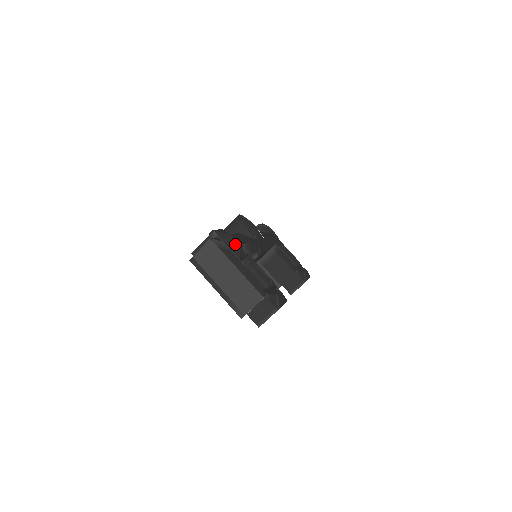
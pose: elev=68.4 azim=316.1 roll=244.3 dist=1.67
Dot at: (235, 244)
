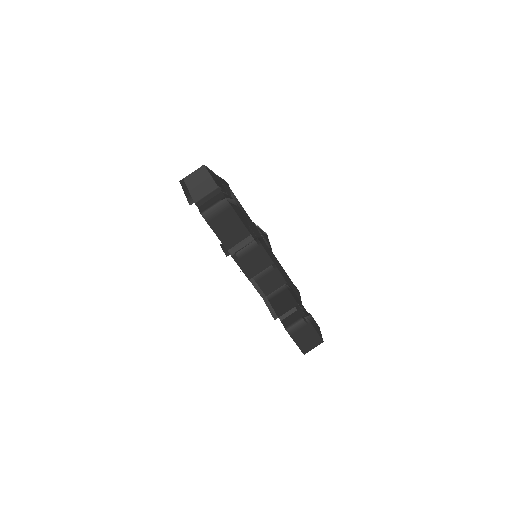
Dot at: (225, 182)
